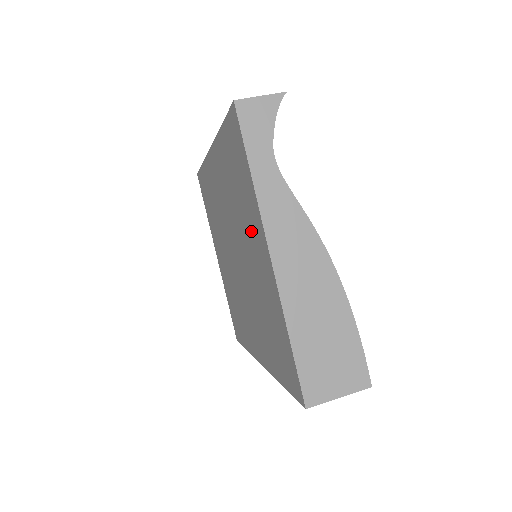
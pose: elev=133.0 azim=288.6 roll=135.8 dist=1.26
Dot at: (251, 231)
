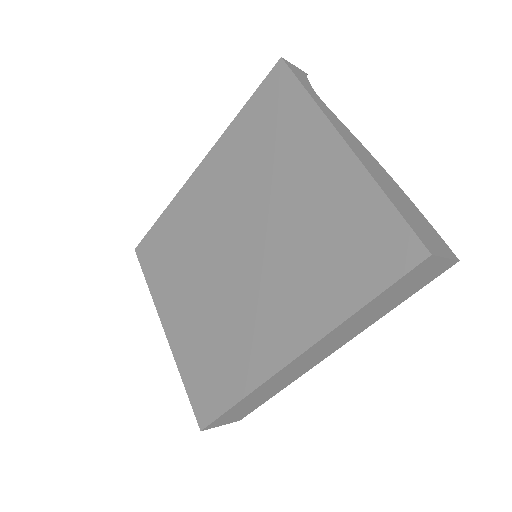
Dot at: (298, 159)
